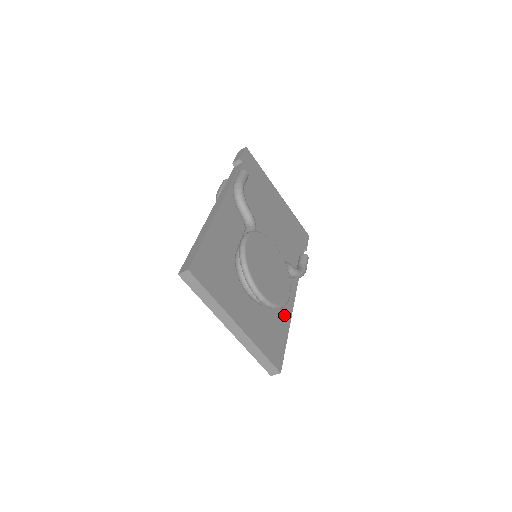
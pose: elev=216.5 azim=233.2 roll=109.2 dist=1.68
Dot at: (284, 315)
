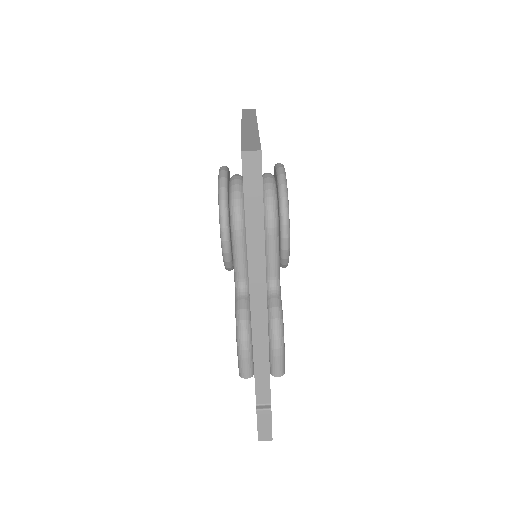
Dot at: occluded
